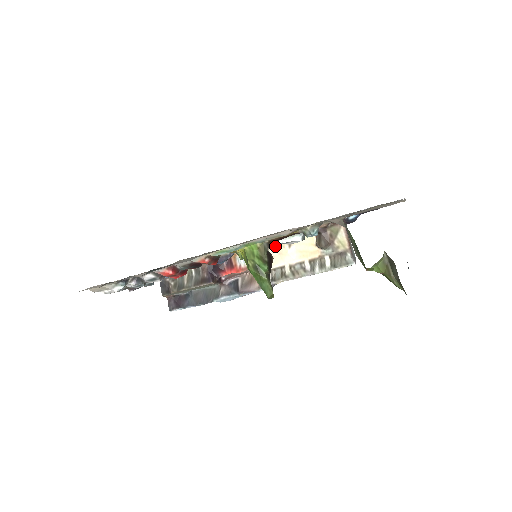
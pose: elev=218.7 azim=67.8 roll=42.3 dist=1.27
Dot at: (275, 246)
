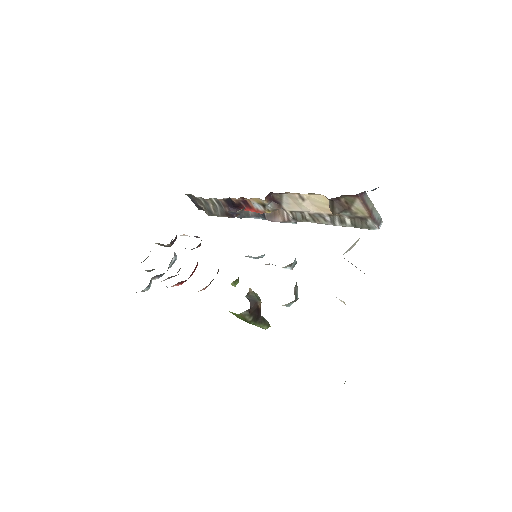
Dot at: (288, 196)
